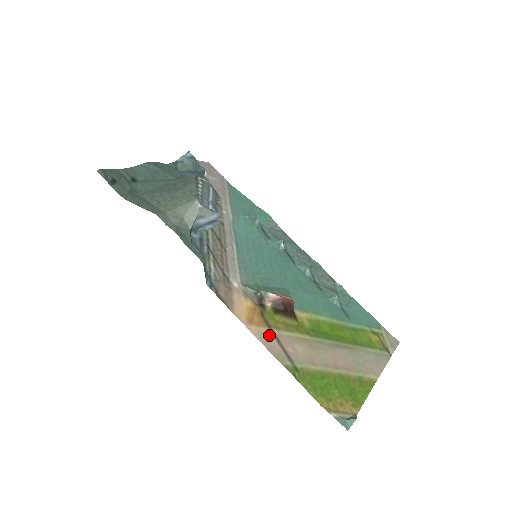
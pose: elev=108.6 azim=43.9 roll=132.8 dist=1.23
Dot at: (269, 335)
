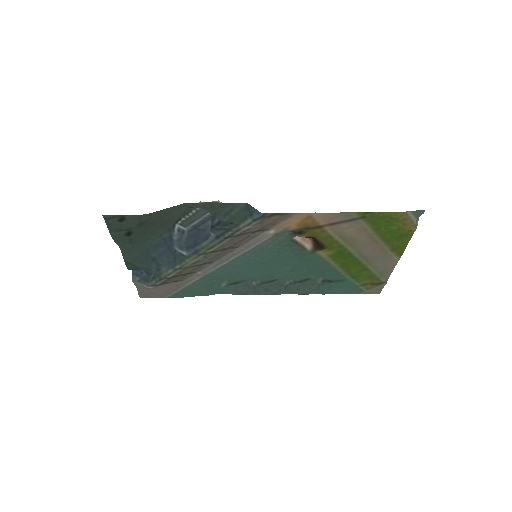
Dot at: (327, 221)
